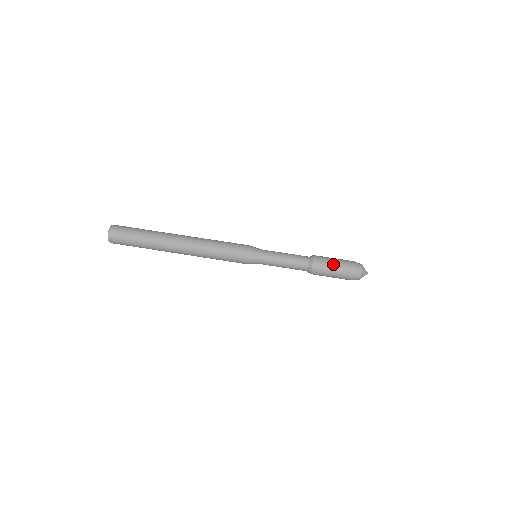
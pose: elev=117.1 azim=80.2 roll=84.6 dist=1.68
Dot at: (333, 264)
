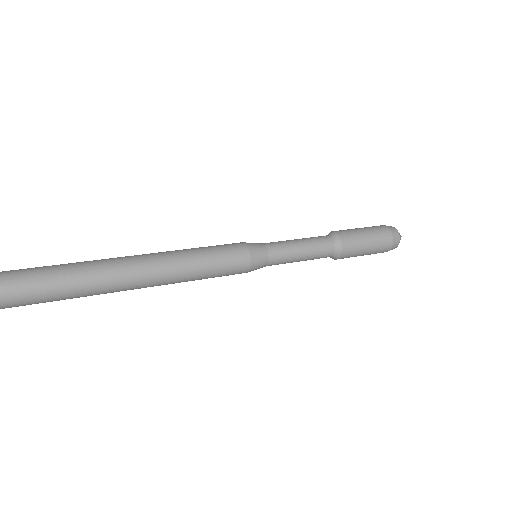
Dot at: occluded
